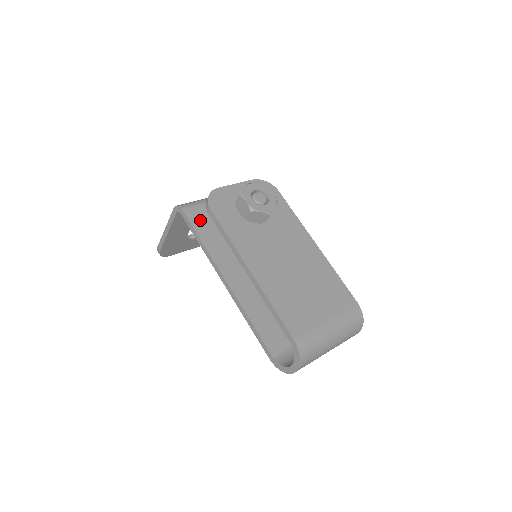
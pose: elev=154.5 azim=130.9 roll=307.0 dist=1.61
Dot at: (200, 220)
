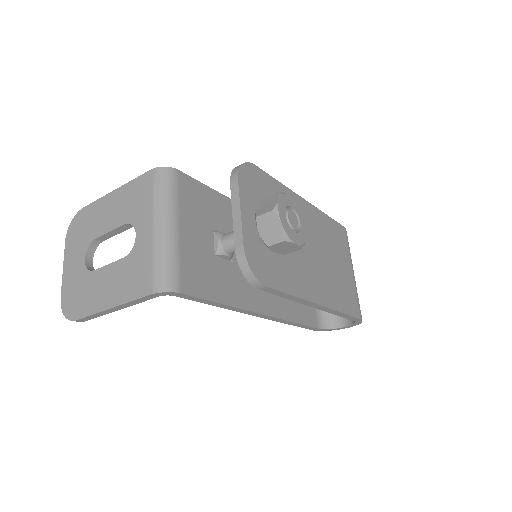
Dot at: (199, 281)
